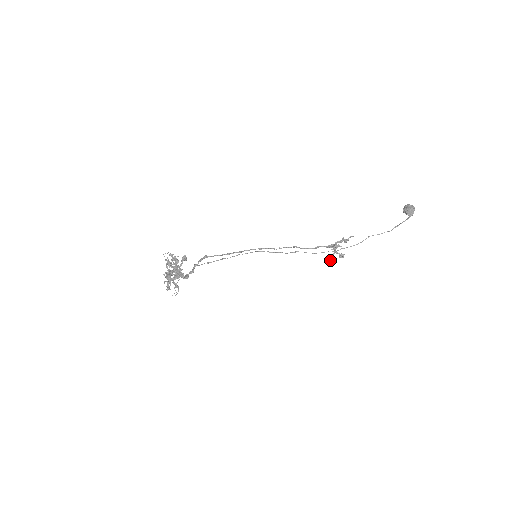
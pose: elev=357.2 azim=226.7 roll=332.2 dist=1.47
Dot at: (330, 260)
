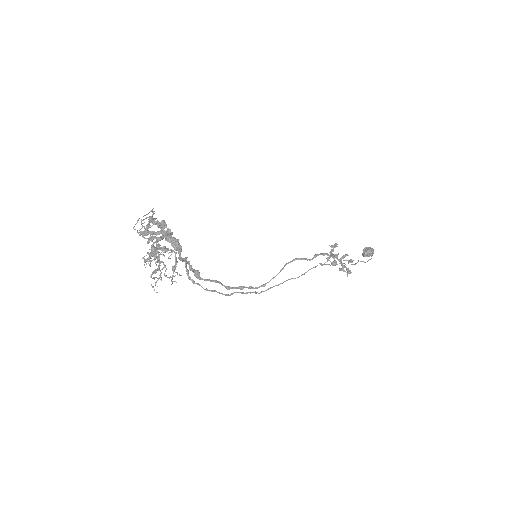
Dot at: (344, 267)
